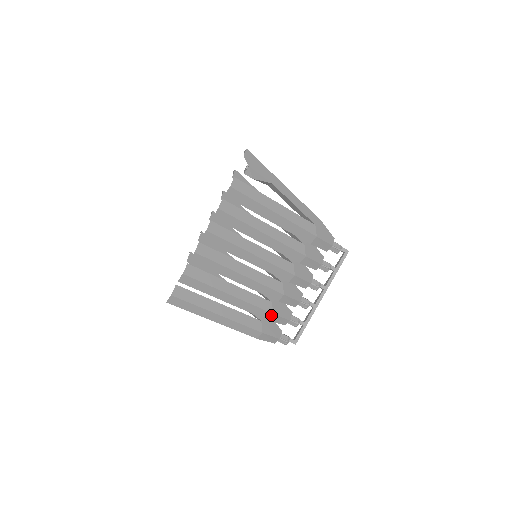
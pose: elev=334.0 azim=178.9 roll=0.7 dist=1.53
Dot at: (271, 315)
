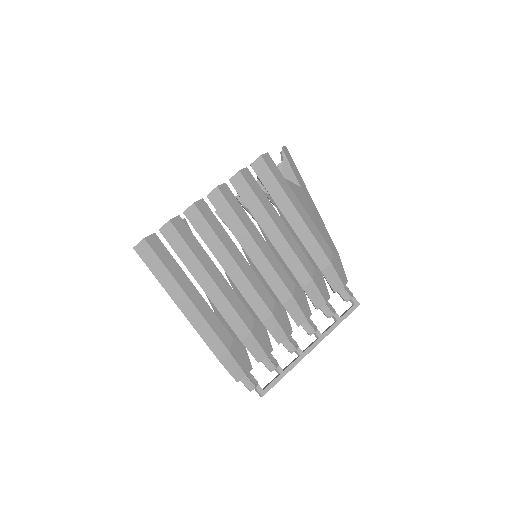
Dot at: (248, 334)
